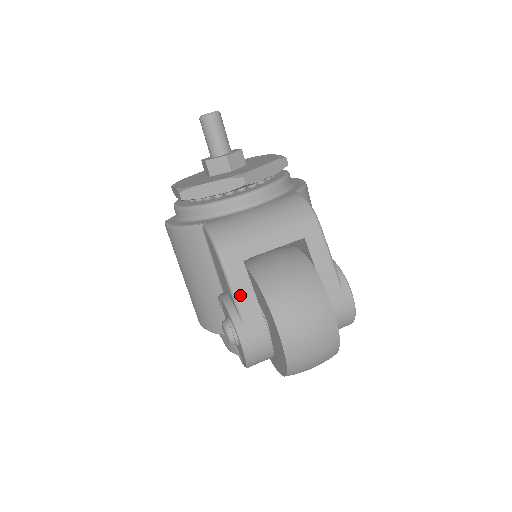
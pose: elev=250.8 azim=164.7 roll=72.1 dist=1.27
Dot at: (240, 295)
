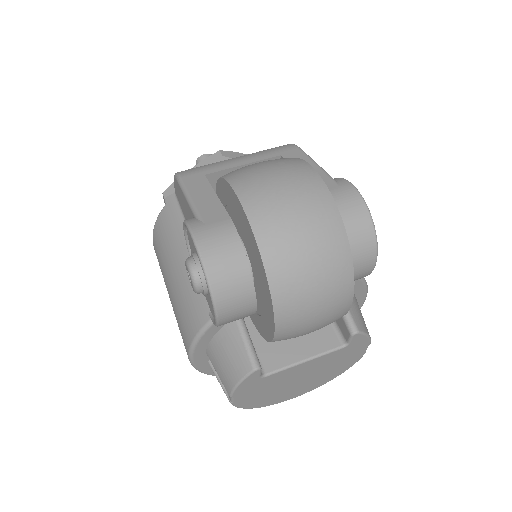
Dot at: (197, 197)
